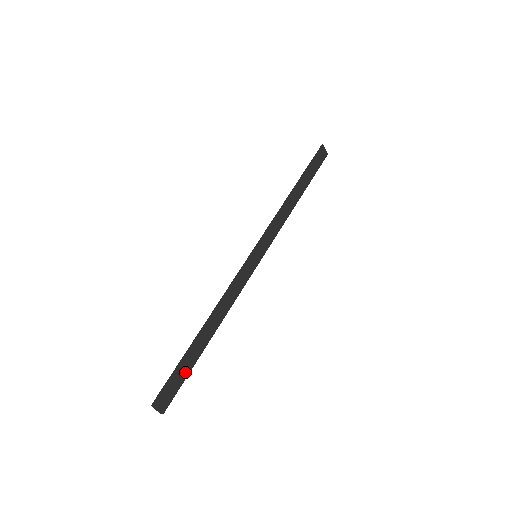
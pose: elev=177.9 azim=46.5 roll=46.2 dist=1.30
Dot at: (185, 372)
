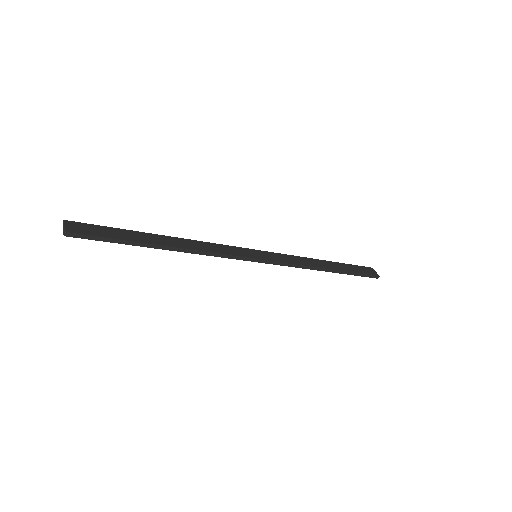
Dot at: (117, 236)
